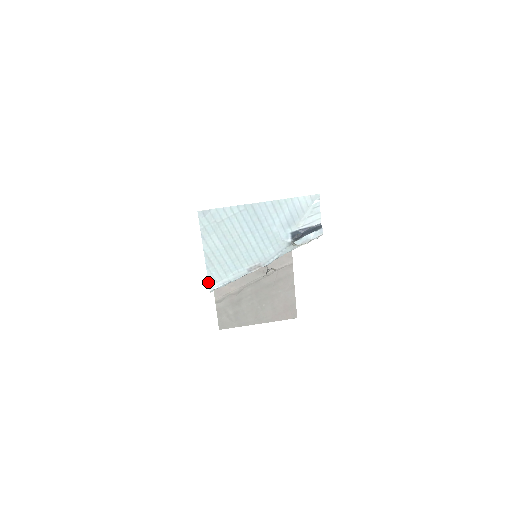
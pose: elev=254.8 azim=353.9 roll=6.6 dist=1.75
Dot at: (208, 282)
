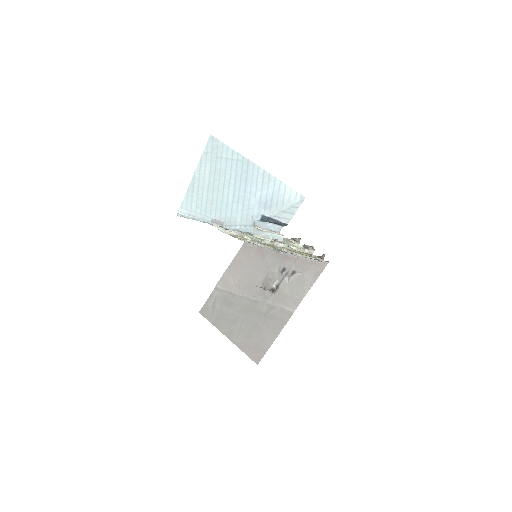
Dot at: (181, 204)
